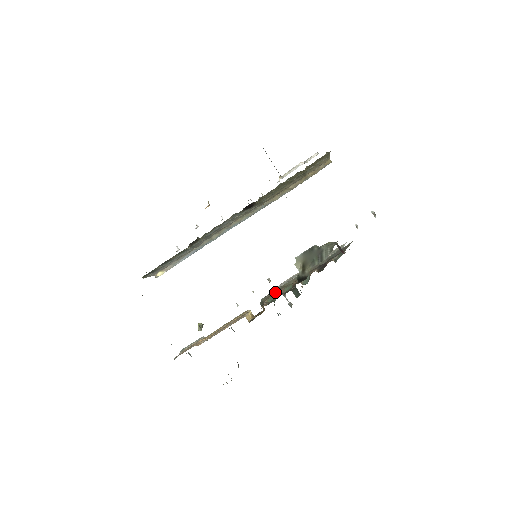
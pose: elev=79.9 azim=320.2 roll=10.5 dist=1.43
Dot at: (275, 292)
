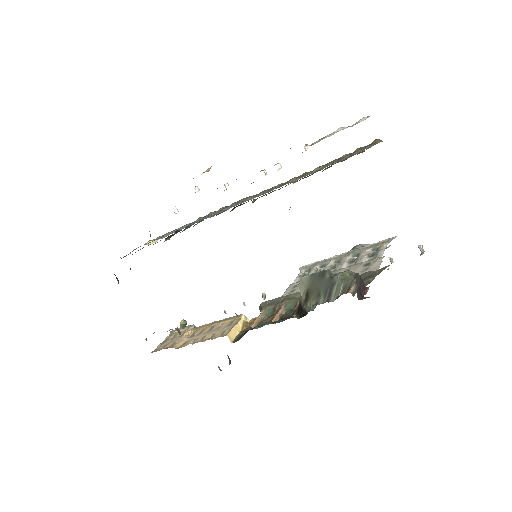
Dot at: (277, 301)
